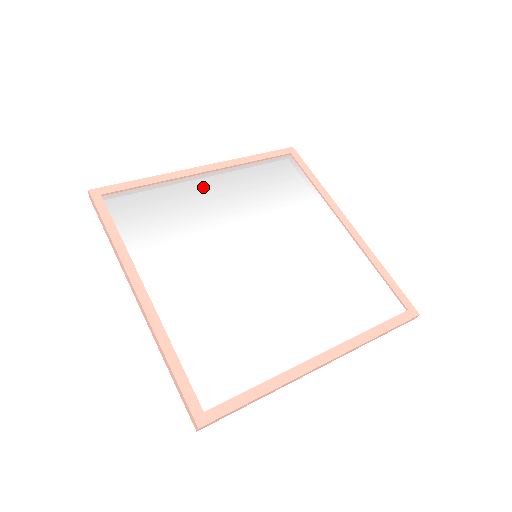
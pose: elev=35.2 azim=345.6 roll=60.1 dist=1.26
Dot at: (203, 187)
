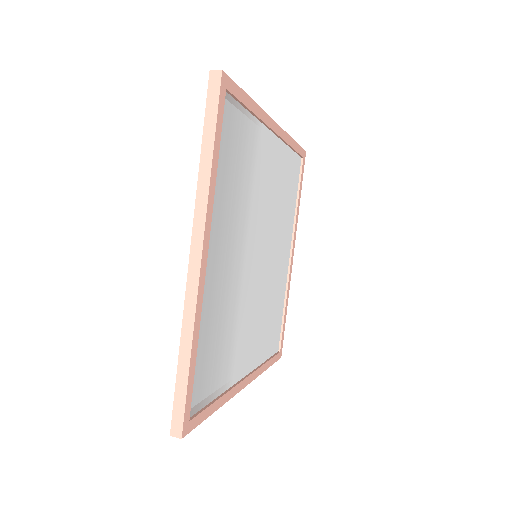
Dot at: (213, 274)
